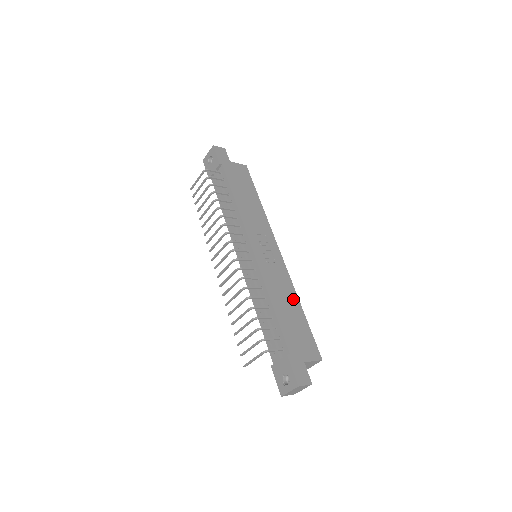
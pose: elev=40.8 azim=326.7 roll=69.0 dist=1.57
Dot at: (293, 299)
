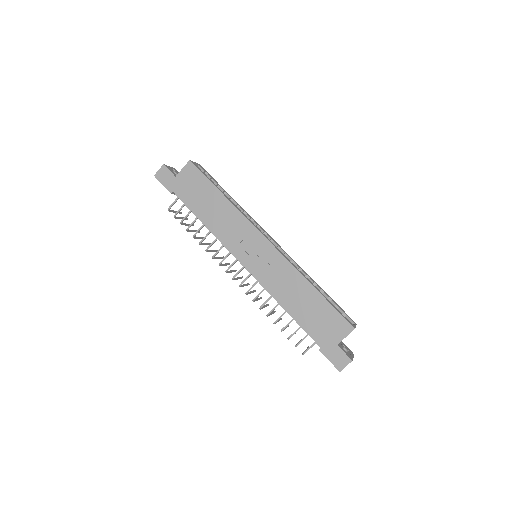
Dot at: (302, 286)
